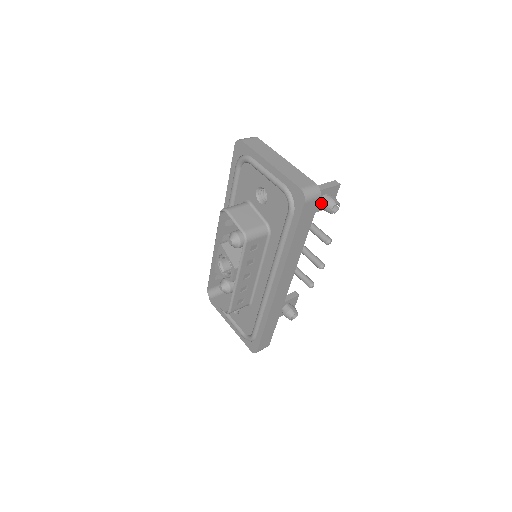
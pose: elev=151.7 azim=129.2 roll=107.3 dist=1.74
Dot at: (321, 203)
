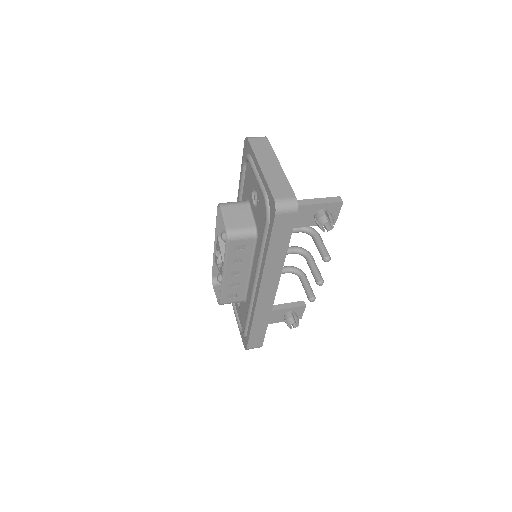
Dot at: (316, 217)
